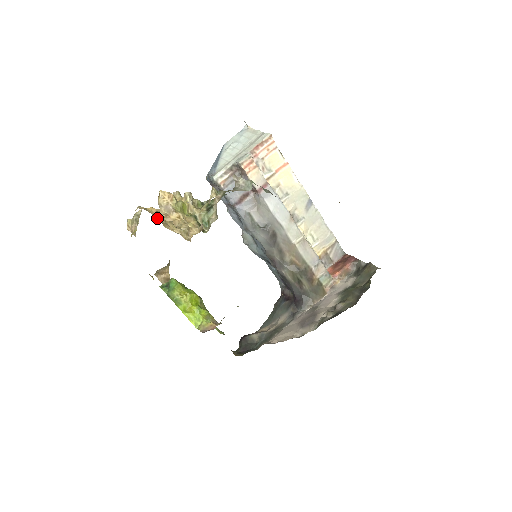
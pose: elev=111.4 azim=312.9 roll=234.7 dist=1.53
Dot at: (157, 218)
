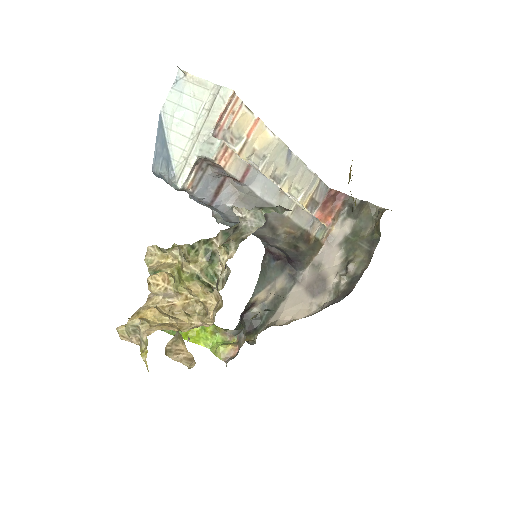
Dot at: (172, 329)
